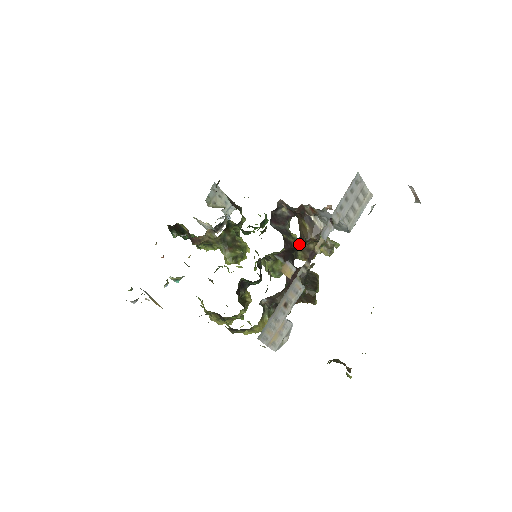
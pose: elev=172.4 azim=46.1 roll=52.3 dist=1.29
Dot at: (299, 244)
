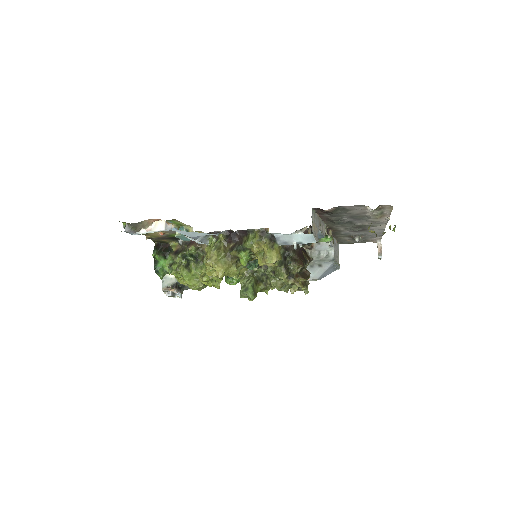
Dot at: occluded
